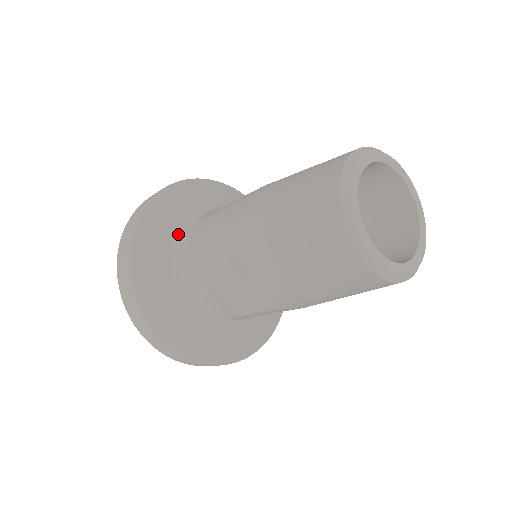
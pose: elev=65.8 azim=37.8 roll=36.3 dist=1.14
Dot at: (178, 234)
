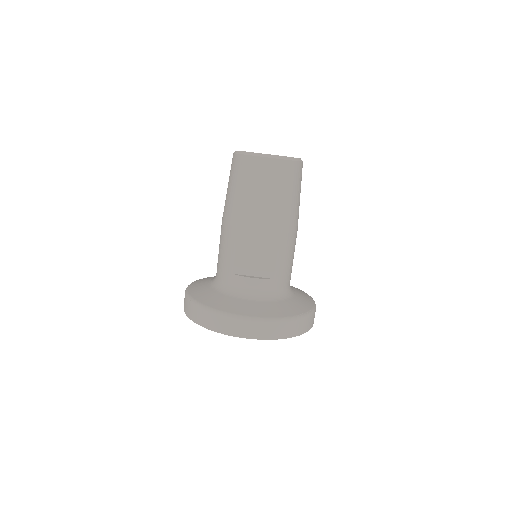
Dot at: (212, 284)
